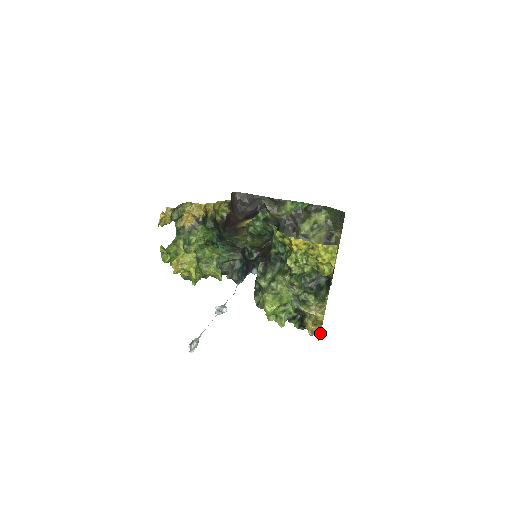
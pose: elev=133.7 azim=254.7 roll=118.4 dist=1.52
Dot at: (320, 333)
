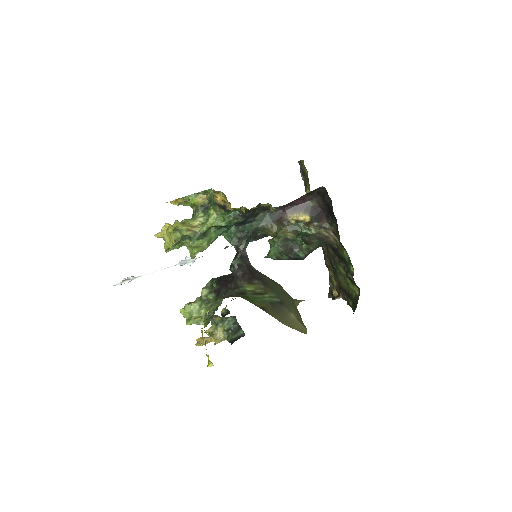
Dot at: (197, 345)
